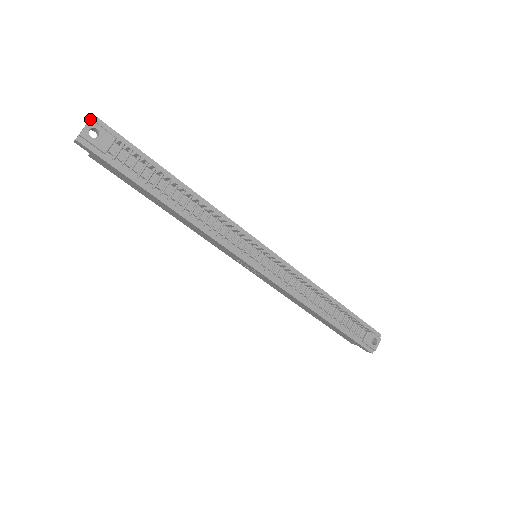
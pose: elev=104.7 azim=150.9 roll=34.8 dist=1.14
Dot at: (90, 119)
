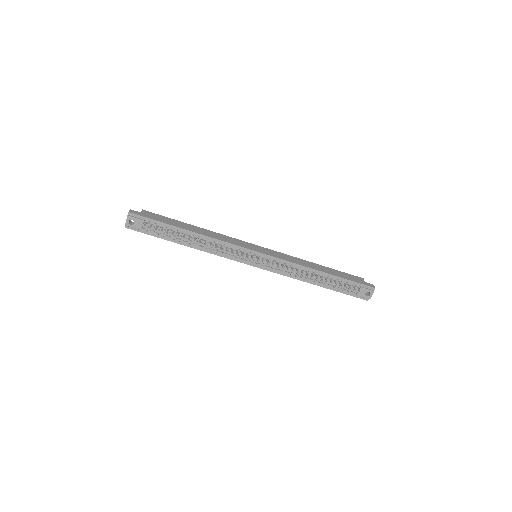
Dot at: (127, 216)
